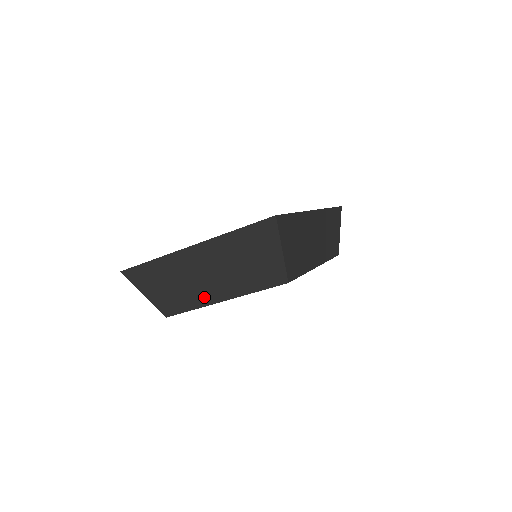
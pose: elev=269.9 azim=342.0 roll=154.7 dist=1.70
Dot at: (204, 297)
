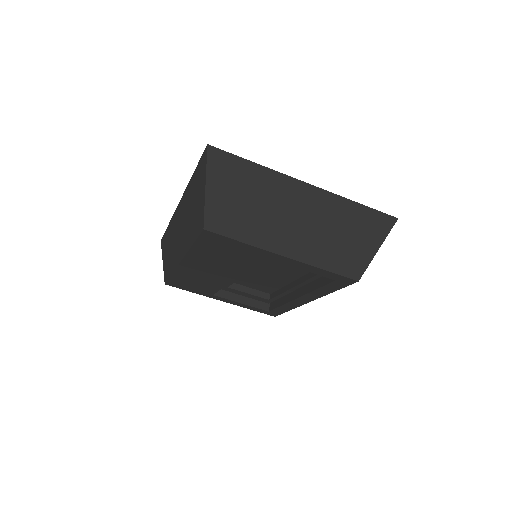
Dot at: (271, 239)
